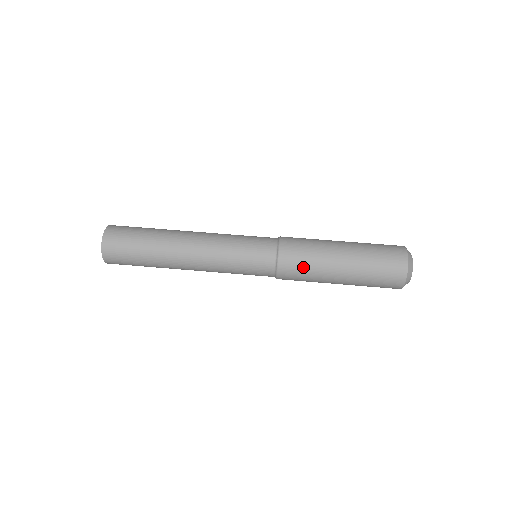
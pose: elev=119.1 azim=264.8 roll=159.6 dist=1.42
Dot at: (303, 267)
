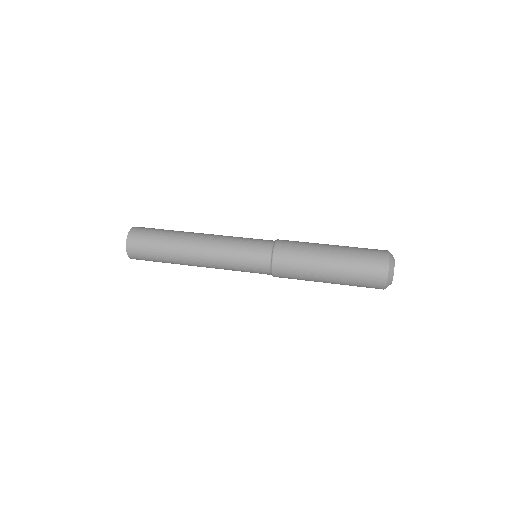
Dot at: (296, 250)
